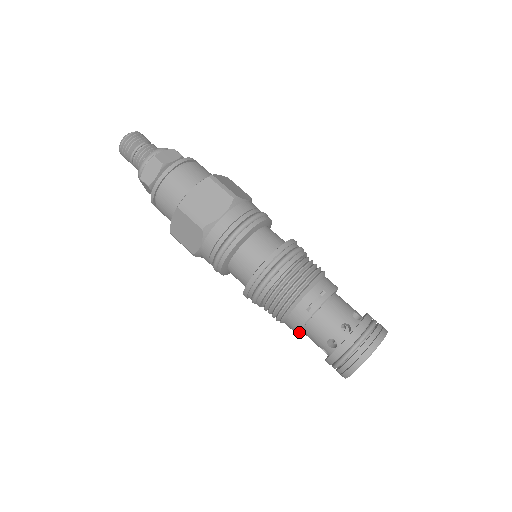
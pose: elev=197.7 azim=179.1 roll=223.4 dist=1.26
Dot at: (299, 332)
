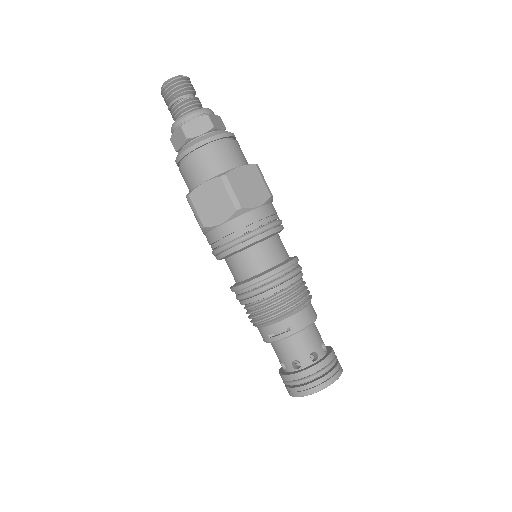
Dot at: occluded
